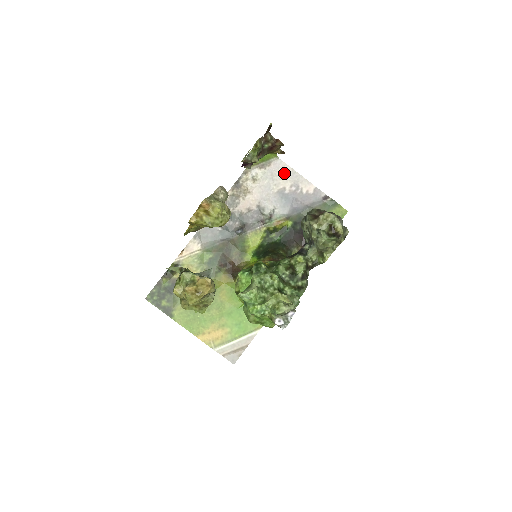
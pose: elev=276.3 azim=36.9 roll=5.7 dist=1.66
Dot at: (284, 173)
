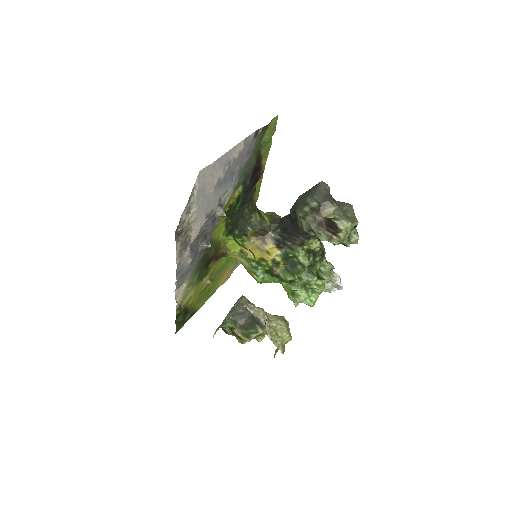
Dot at: (211, 172)
